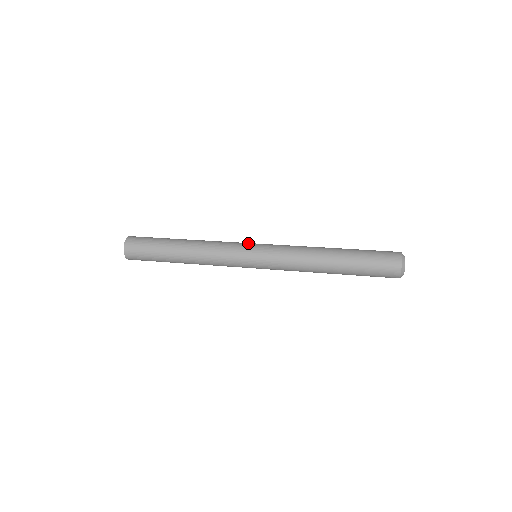
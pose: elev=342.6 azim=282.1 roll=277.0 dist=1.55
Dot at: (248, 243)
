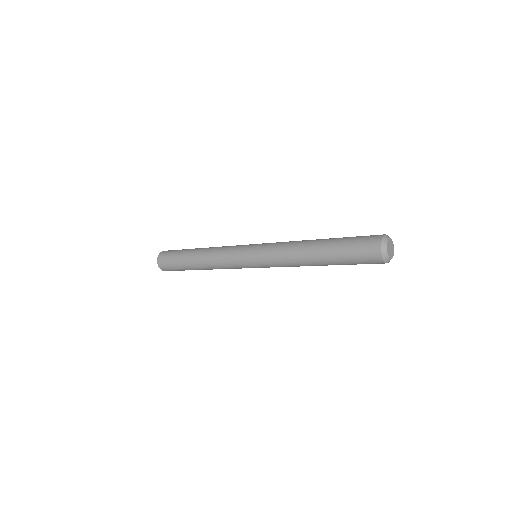
Dot at: occluded
